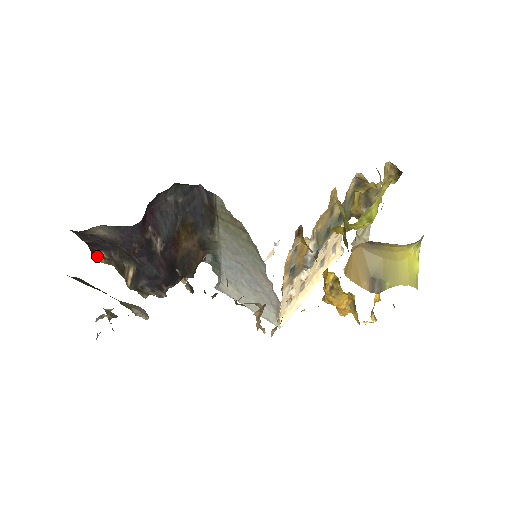
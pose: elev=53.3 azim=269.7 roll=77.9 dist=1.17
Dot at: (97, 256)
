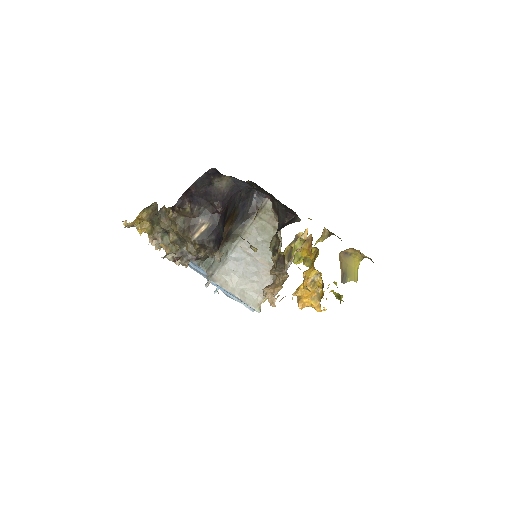
Dot at: (180, 206)
